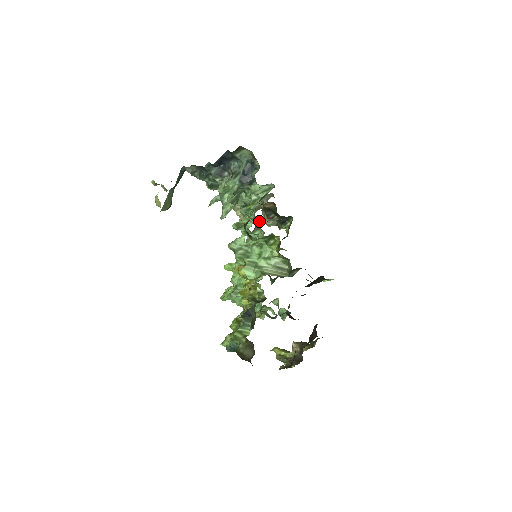
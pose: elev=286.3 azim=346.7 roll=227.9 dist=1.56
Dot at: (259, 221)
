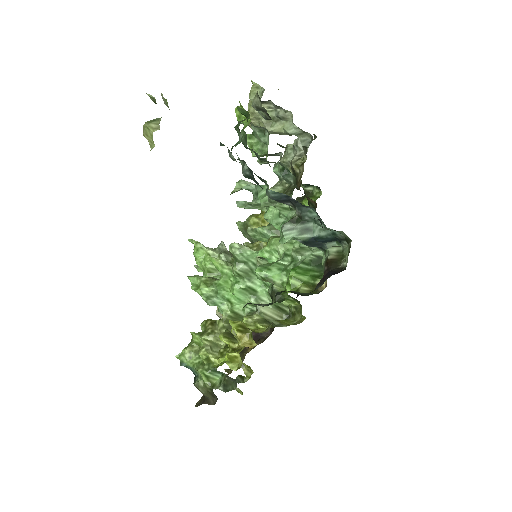
Dot at: occluded
